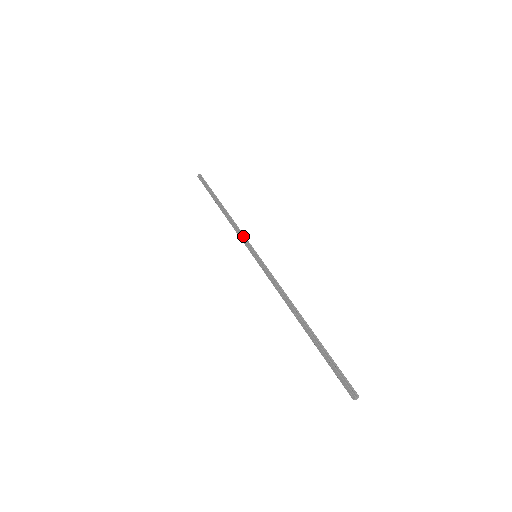
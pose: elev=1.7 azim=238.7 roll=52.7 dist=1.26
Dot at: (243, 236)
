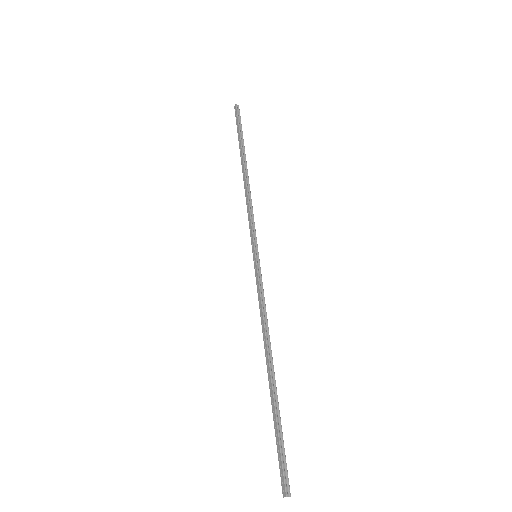
Dot at: (252, 221)
